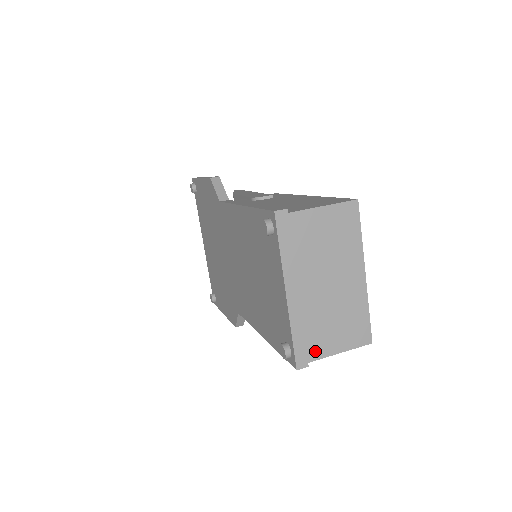
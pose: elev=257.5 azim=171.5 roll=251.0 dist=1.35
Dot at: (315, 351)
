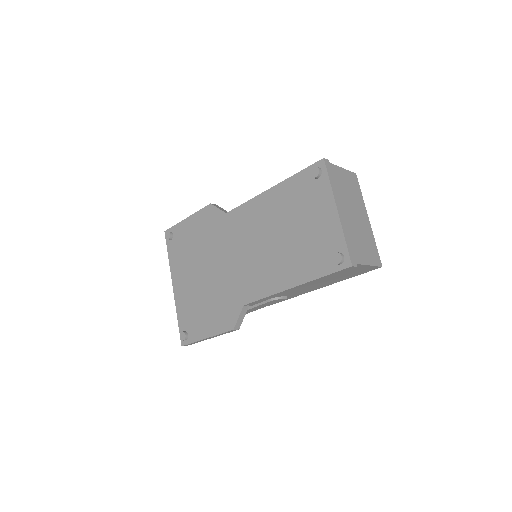
Dot at: (358, 257)
